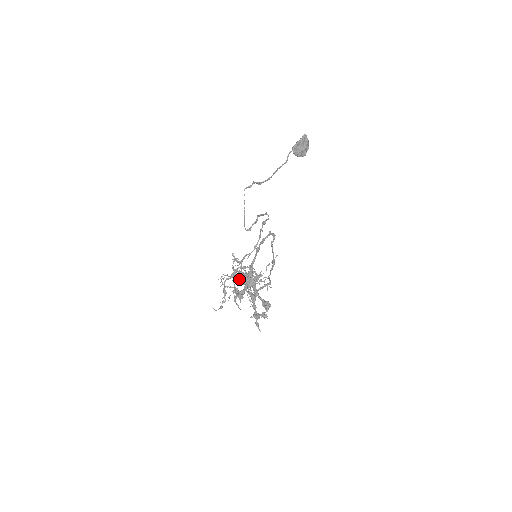
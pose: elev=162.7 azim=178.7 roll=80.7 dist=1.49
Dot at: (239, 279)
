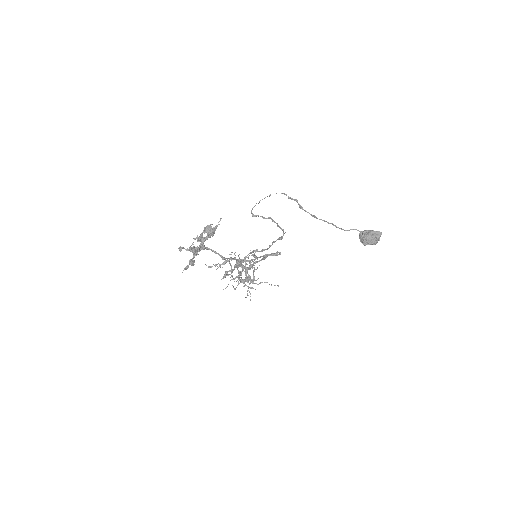
Dot at: (243, 270)
